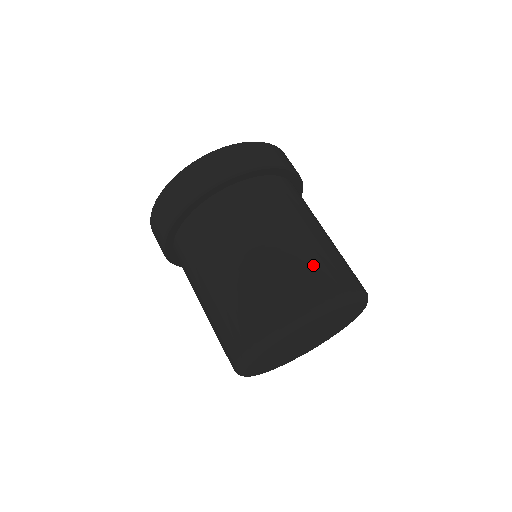
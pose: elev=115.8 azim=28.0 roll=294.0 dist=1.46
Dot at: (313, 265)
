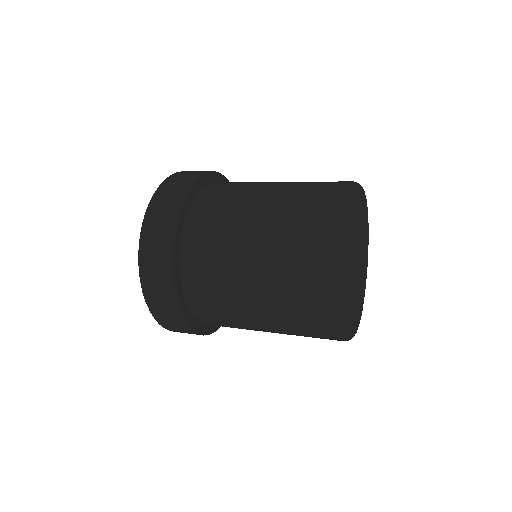
Dot at: occluded
